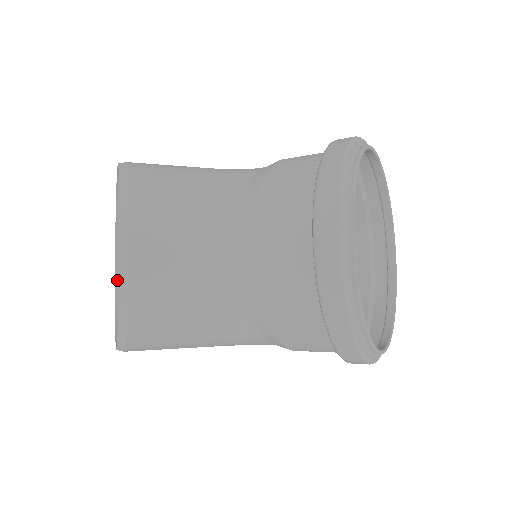
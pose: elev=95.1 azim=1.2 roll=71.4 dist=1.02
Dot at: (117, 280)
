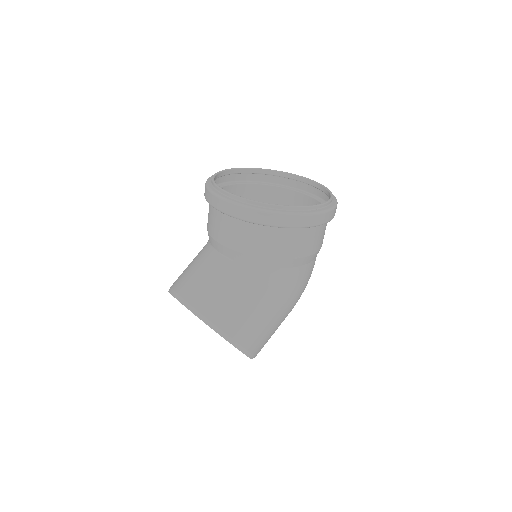
Dot at: occluded
